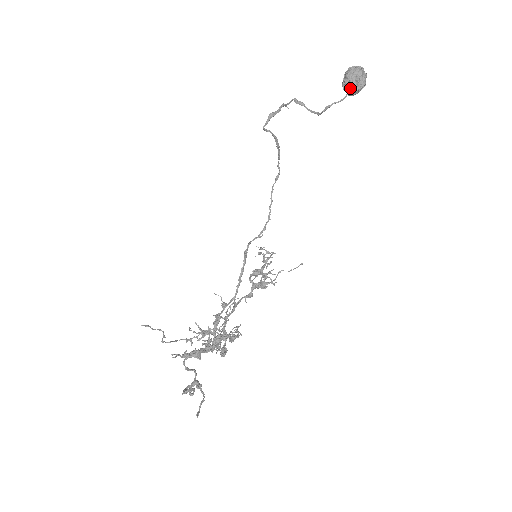
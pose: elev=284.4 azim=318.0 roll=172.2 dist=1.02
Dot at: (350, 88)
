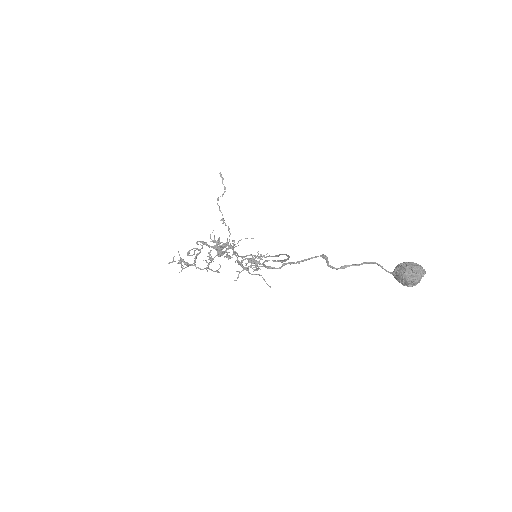
Dot at: (395, 275)
